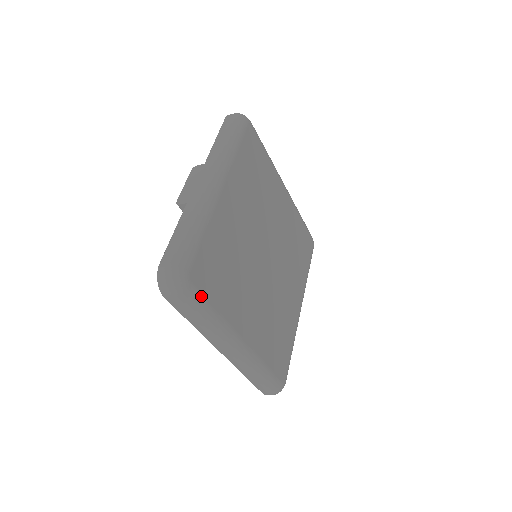
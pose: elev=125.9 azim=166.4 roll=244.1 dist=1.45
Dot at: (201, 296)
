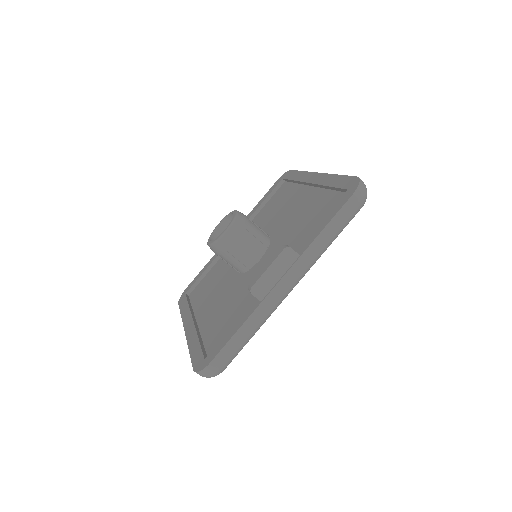
Dot at: occluded
